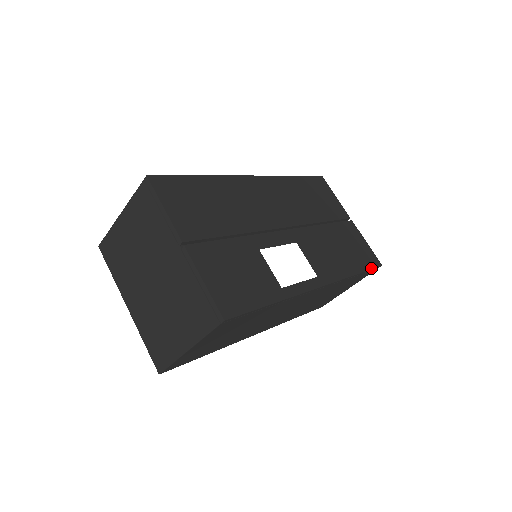
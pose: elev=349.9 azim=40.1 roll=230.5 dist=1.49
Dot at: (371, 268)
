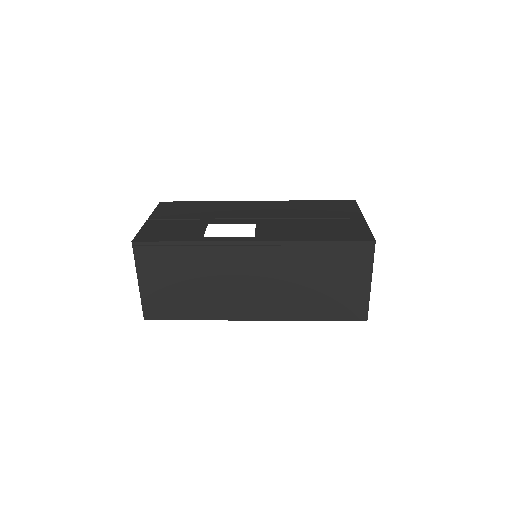
Dot at: (350, 240)
